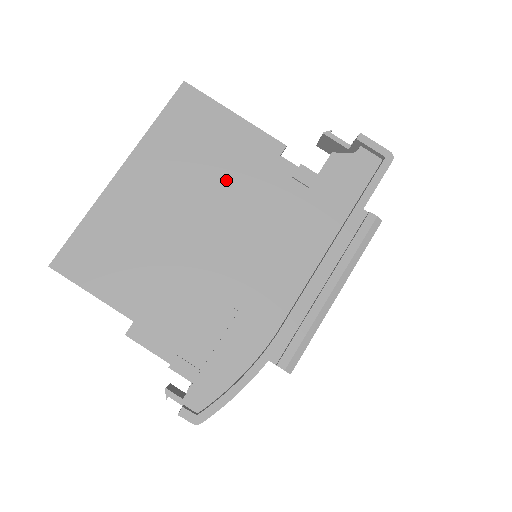
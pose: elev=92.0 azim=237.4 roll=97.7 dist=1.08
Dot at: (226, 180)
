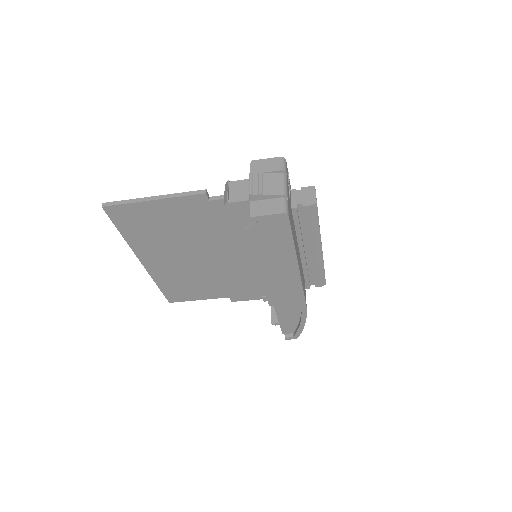
Dot at: (196, 232)
